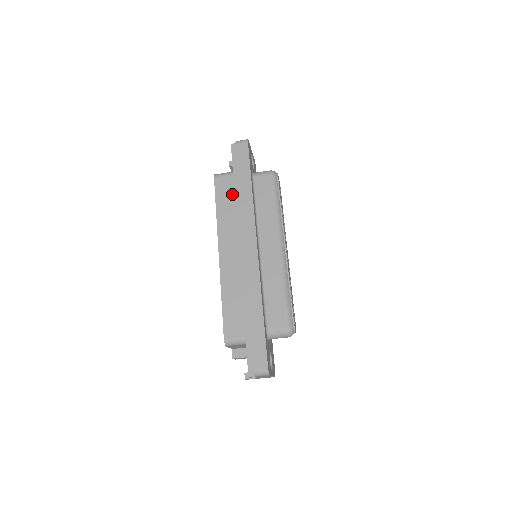
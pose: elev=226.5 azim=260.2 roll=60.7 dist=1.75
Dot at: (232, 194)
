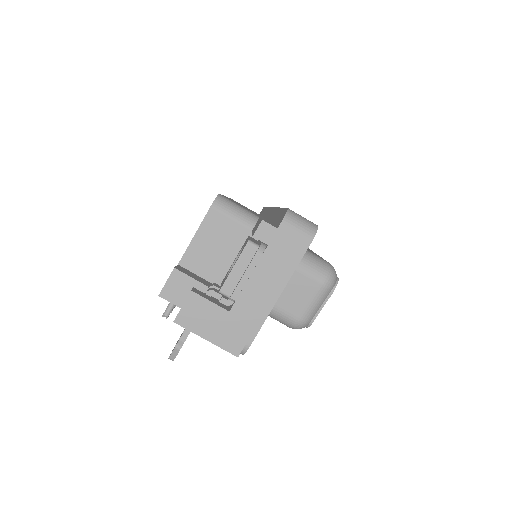
Dot at: (251, 210)
